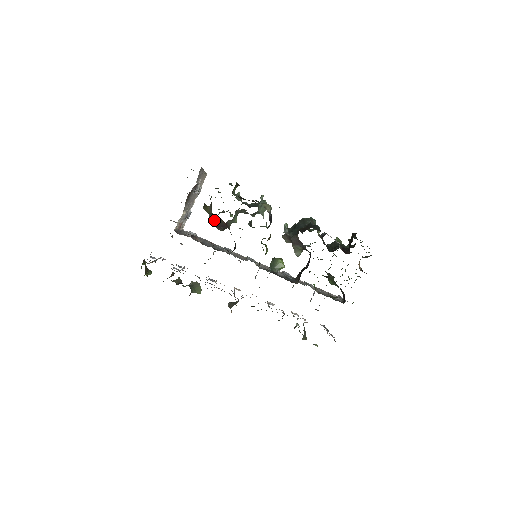
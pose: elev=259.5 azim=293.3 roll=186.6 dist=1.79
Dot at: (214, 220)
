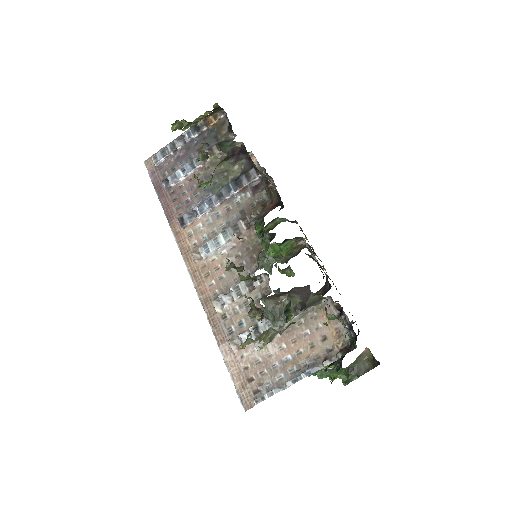
Dot at: occluded
